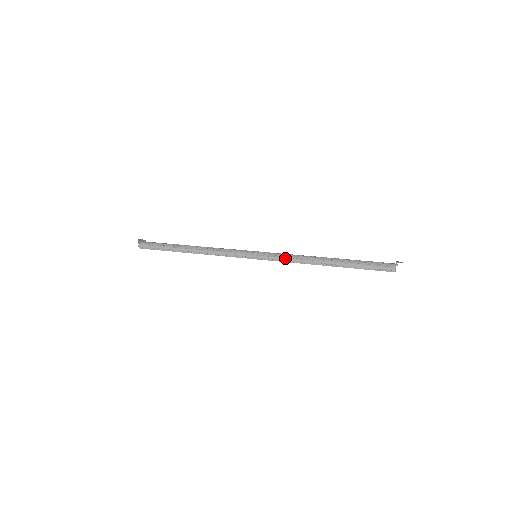
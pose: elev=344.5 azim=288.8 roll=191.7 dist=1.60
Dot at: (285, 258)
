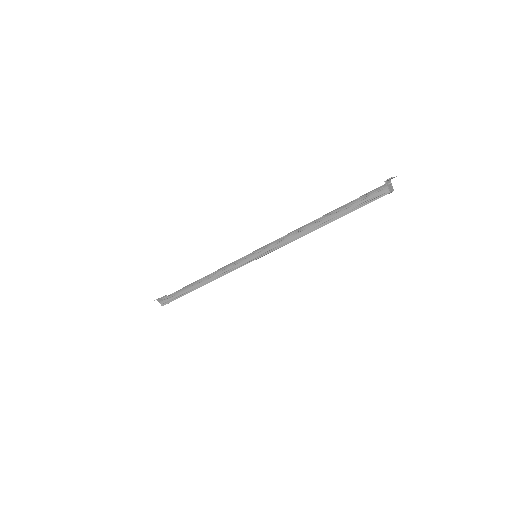
Dot at: (279, 242)
